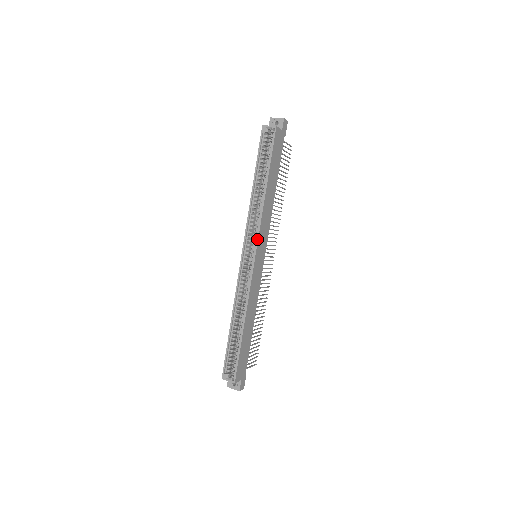
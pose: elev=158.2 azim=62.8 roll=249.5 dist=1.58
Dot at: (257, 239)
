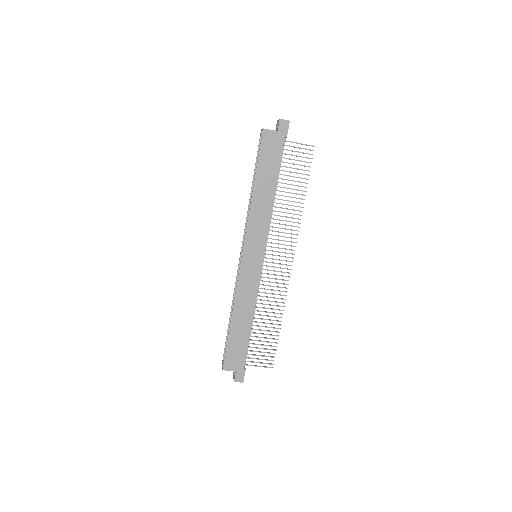
Dot at: (244, 238)
